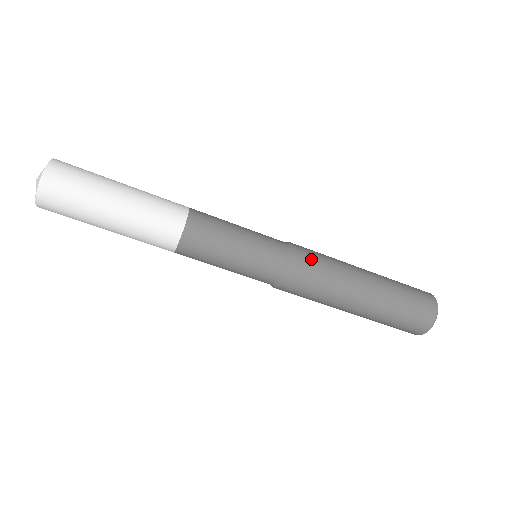
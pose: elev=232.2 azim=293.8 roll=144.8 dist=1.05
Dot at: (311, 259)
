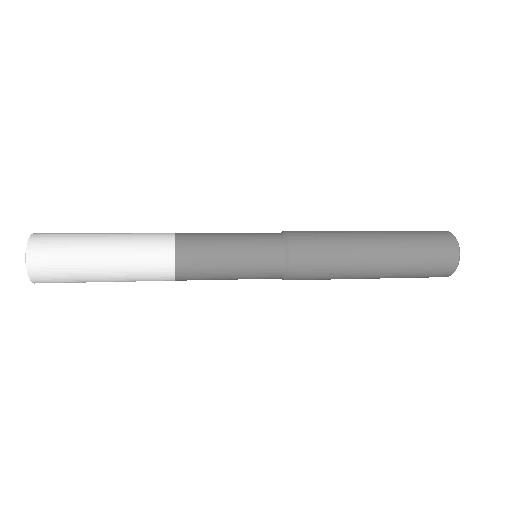
Dot at: (307, 279)
